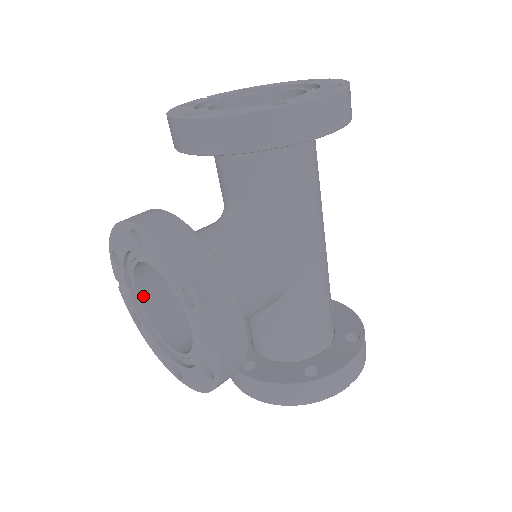
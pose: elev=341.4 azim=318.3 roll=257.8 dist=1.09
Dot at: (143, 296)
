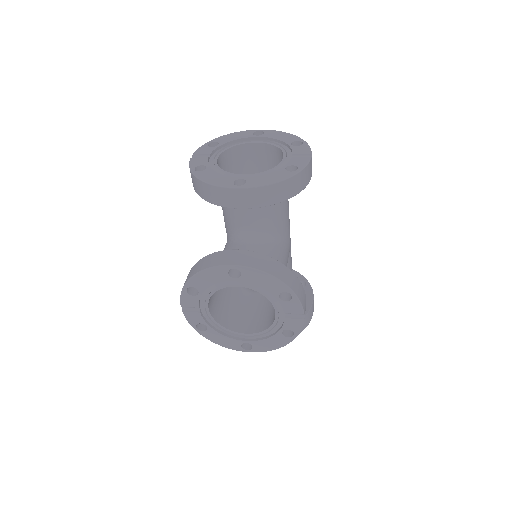
Dot at: (210, 309)
